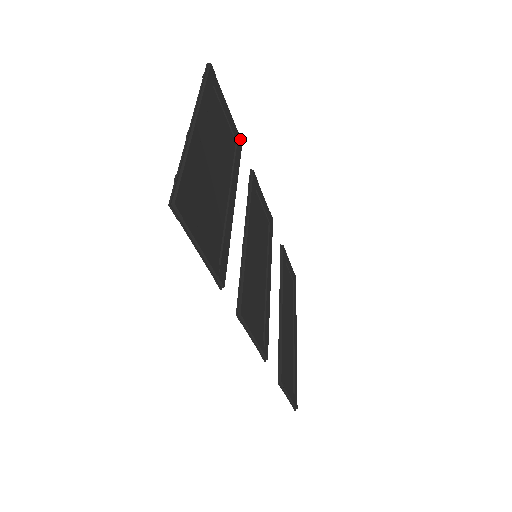
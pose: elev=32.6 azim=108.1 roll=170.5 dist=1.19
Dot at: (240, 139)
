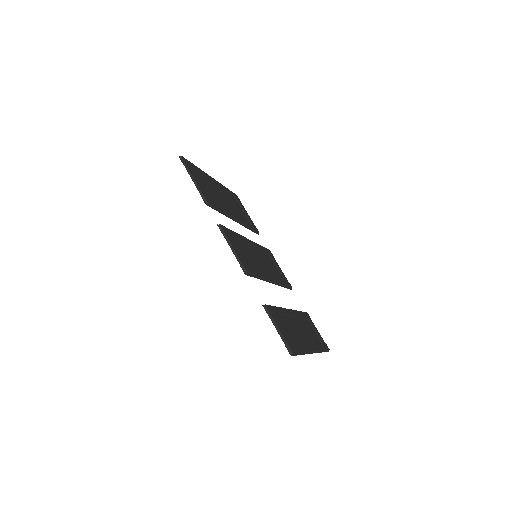
Dot at: (257, 230)
